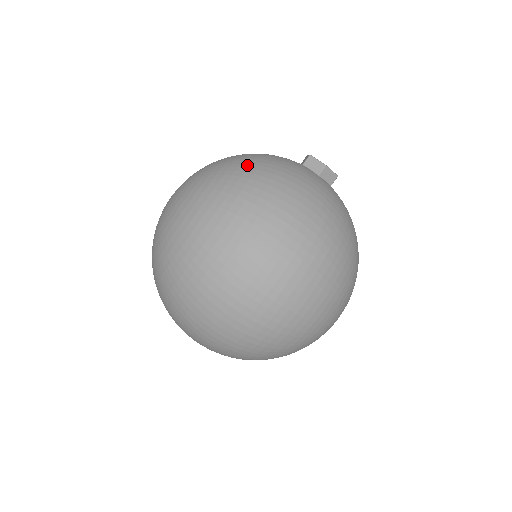
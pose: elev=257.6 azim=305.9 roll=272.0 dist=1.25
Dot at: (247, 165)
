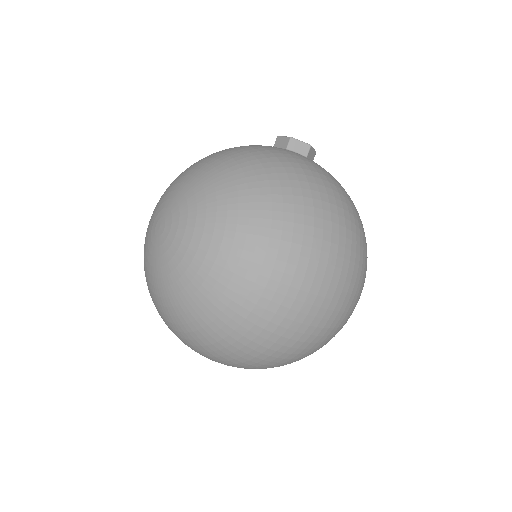
Dot at: (263, 170)
